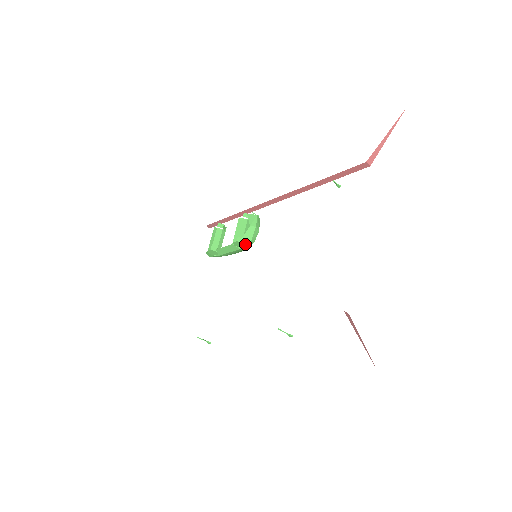
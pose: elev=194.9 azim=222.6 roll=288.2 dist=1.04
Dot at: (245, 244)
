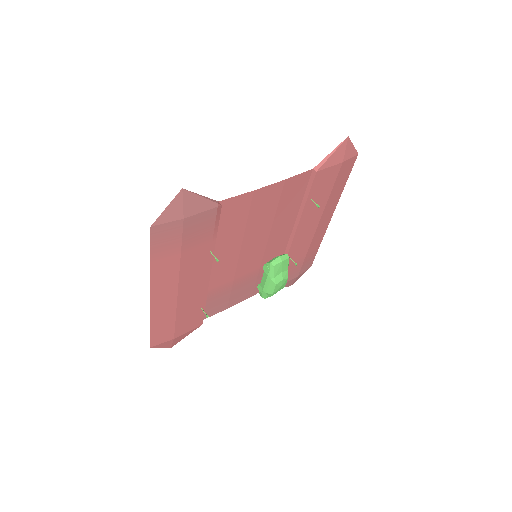
Dot at: (269, 268)
